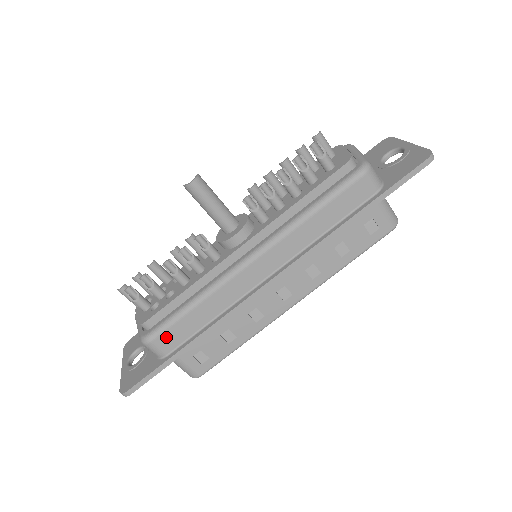
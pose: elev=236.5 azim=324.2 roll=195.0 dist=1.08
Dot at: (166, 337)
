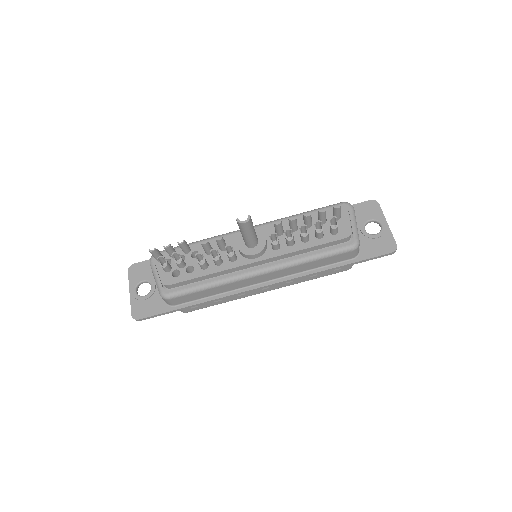
Dot at: (180, 298)
